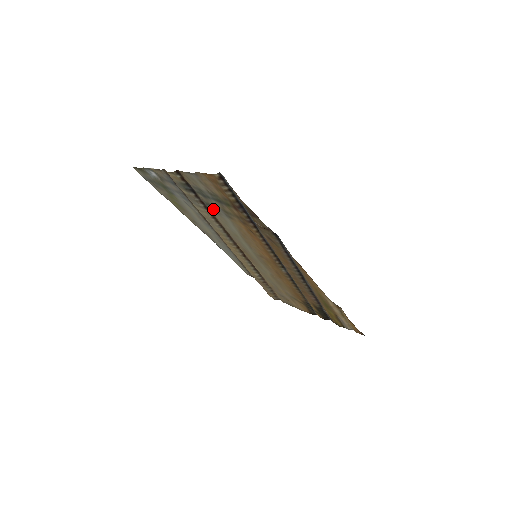
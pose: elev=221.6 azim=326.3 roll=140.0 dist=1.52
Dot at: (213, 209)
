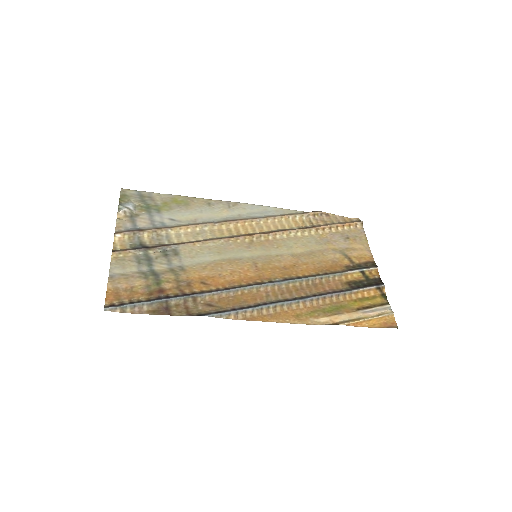
Dot at: (173, 254)
